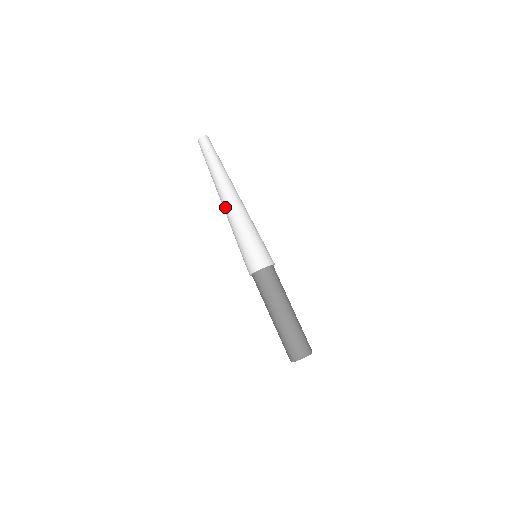
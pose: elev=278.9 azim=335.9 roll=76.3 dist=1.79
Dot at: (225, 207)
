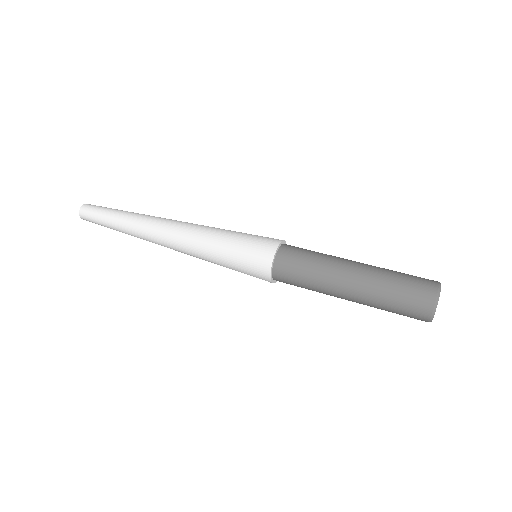
Dot at: (169, 239)
